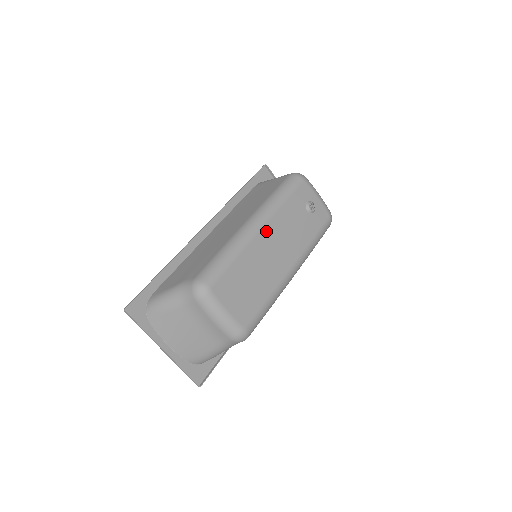
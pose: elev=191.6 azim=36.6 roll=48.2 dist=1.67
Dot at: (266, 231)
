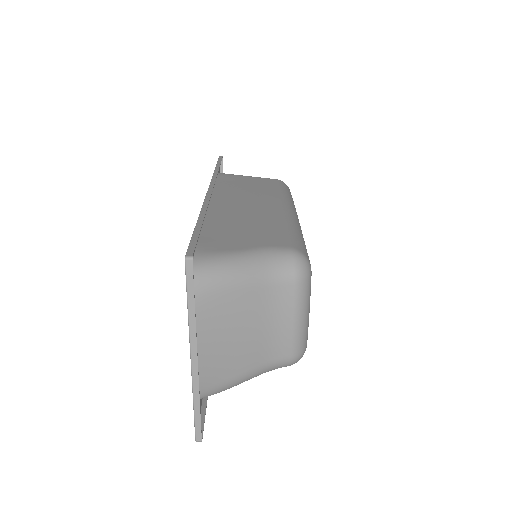
Dot at: occluded
